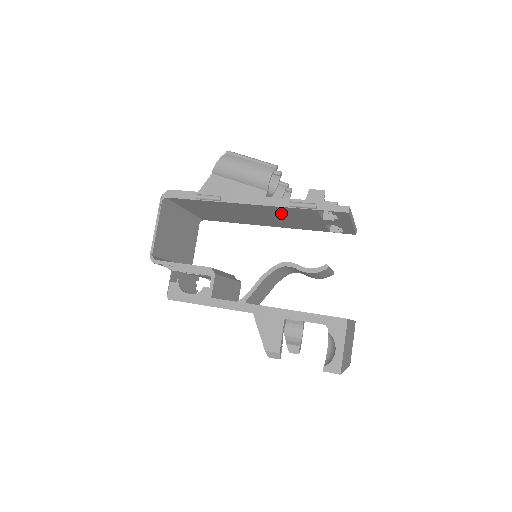
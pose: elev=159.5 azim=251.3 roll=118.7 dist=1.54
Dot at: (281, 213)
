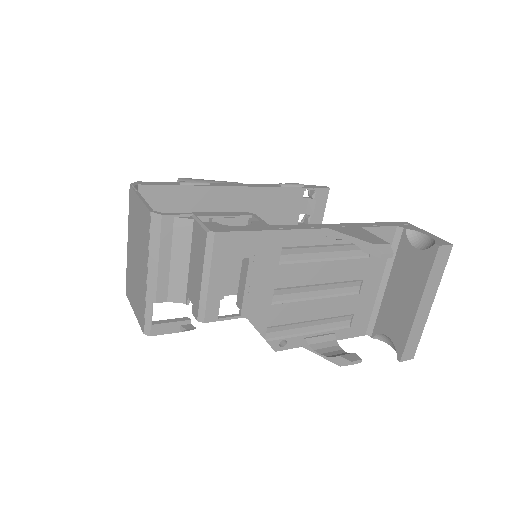
Dot at: (263, 214)
